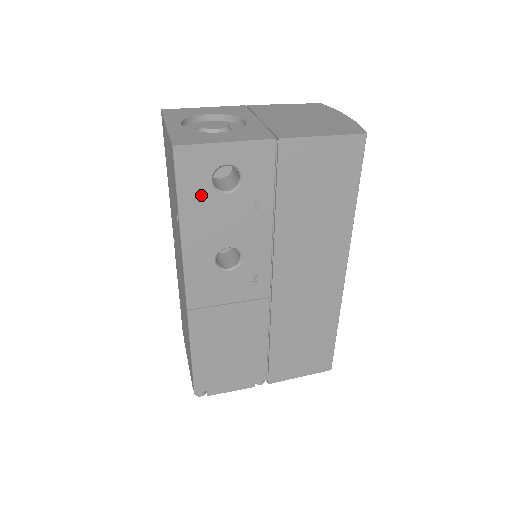
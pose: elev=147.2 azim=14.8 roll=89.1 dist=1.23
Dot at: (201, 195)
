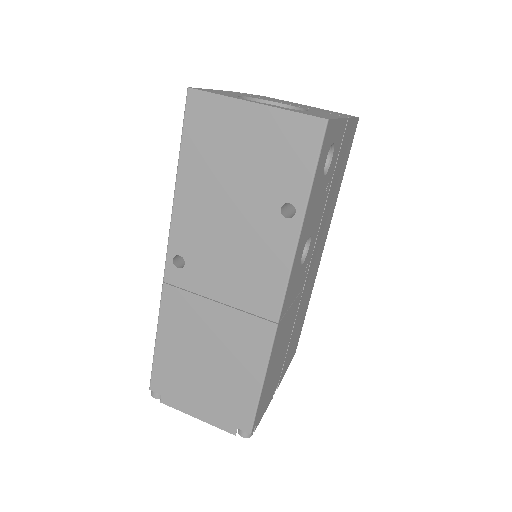
Dot at: (319, 178)
